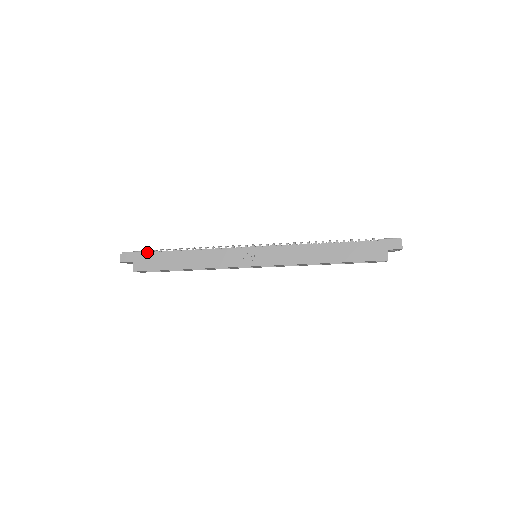
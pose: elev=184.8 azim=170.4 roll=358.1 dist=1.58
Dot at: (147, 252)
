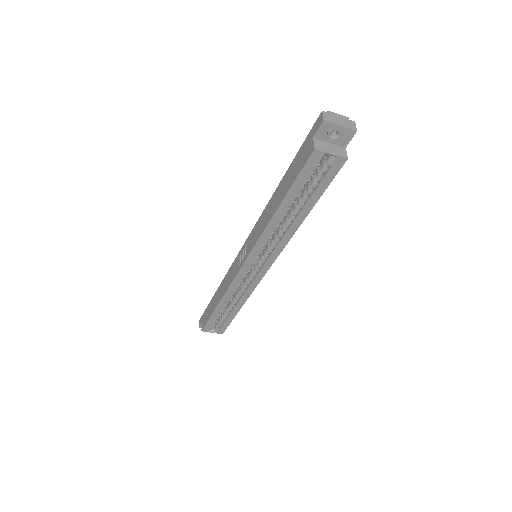
Dot at: occluded
